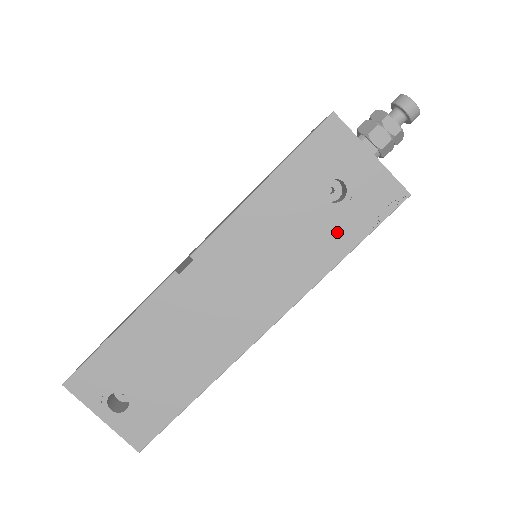
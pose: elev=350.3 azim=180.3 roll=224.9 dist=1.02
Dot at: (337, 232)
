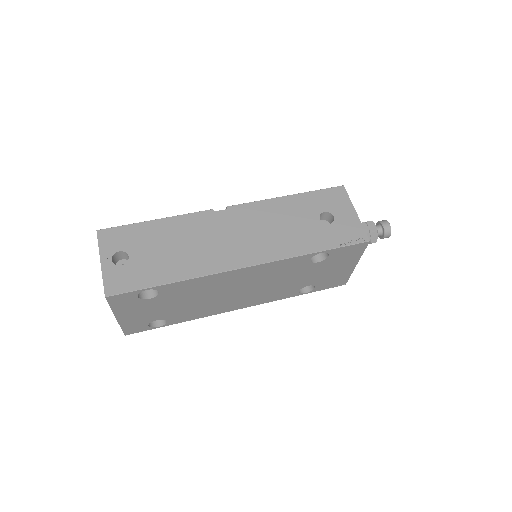
Dot at: (318, 237)
